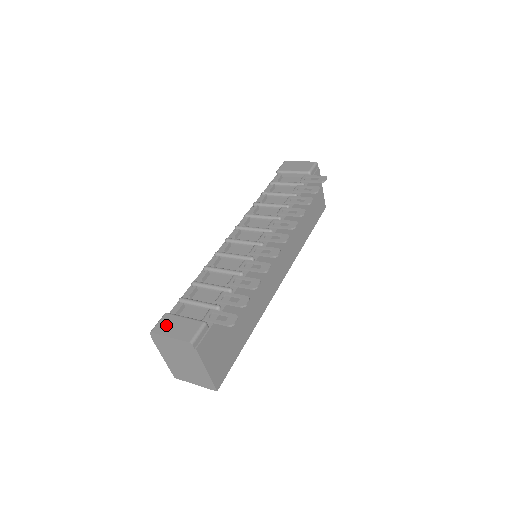
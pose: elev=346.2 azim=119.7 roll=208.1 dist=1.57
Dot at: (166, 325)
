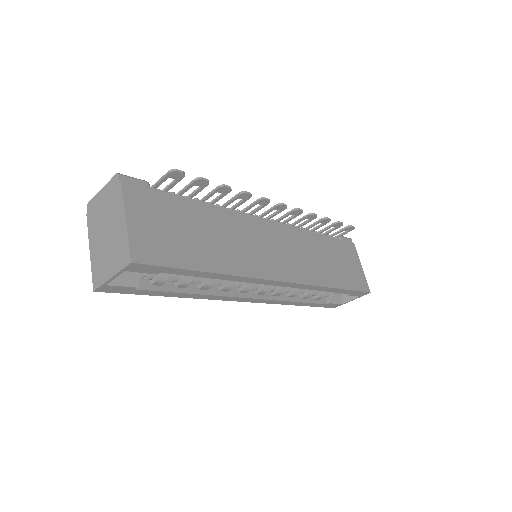
Dot at: occluded
